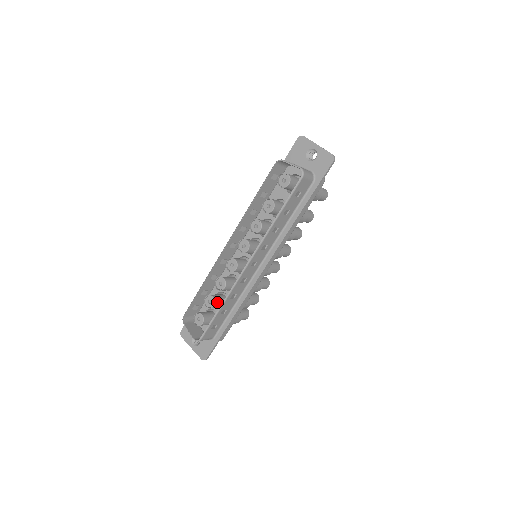
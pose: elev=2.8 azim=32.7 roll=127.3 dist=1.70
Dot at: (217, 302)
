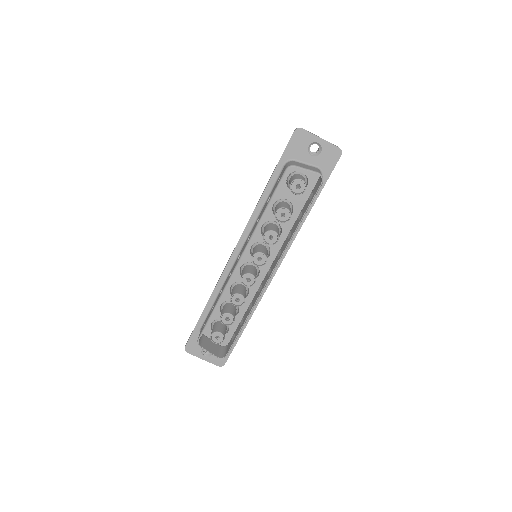
Dot at: (234, 316)
